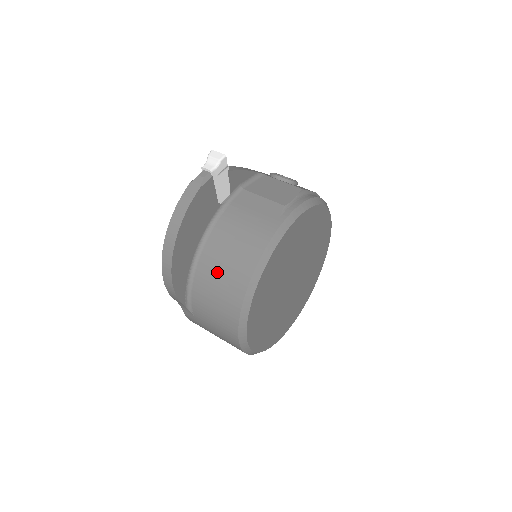
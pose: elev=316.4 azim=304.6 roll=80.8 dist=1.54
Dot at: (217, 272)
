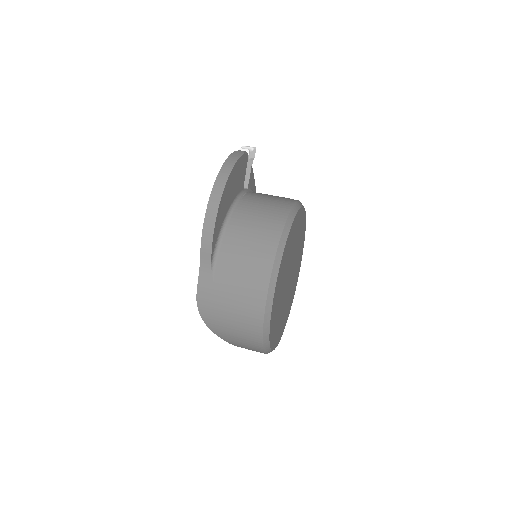
Dot at: (251, 222)
